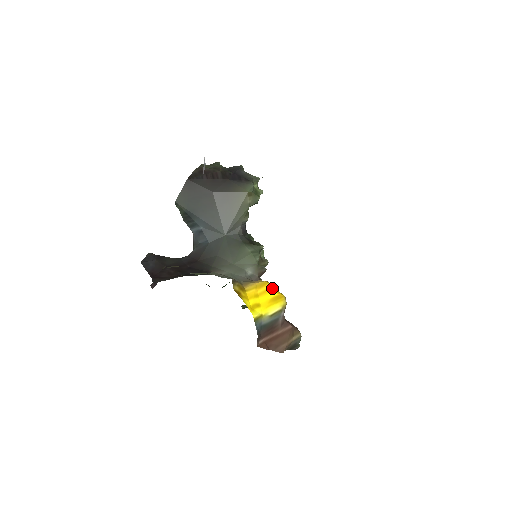
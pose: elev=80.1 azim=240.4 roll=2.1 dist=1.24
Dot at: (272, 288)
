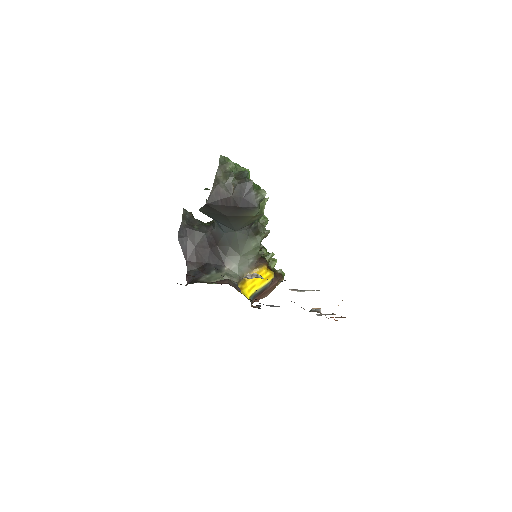
Dot at: (265, 273)
